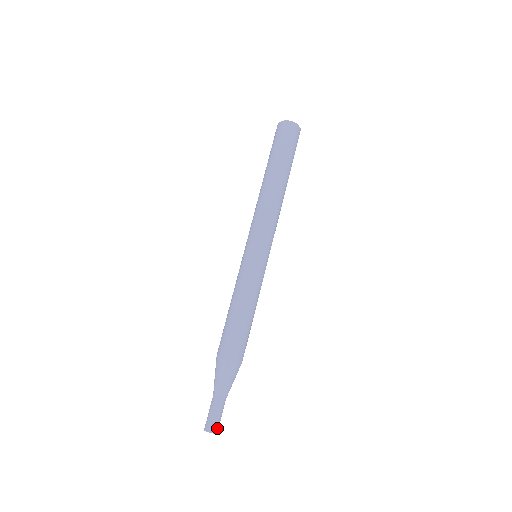
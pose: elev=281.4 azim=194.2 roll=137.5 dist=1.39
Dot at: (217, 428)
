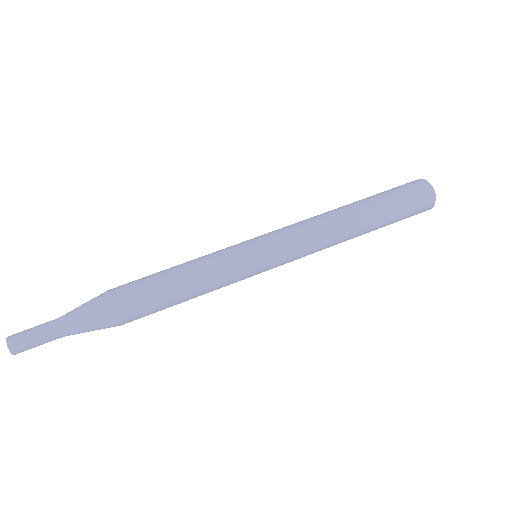
Dot at: (17, 347)
